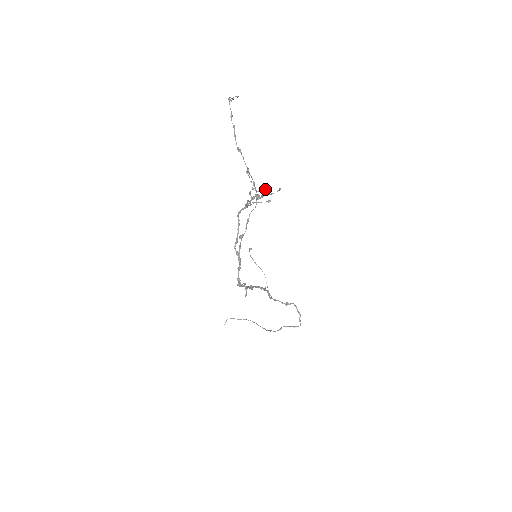
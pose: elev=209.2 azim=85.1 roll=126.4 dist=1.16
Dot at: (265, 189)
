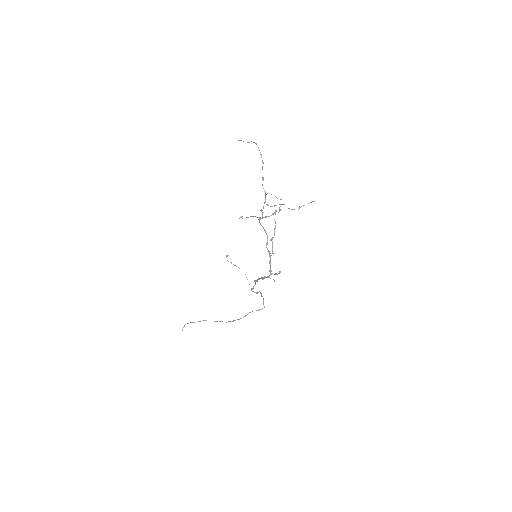
Dot at: (281, 204)
